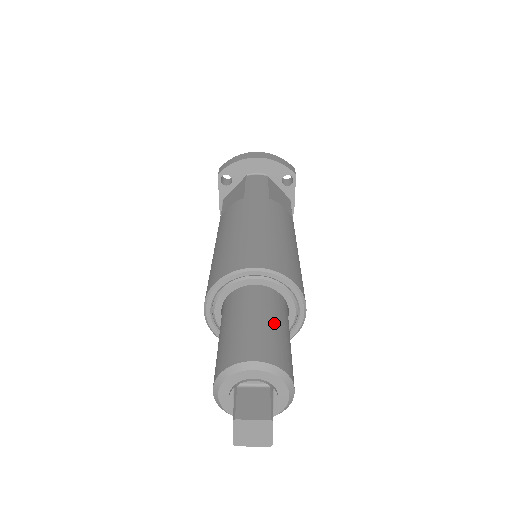
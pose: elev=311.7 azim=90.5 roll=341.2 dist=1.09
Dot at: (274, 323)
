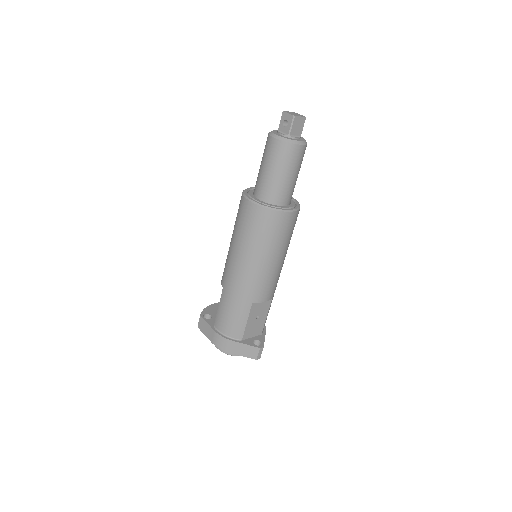
Dot at: occluded
